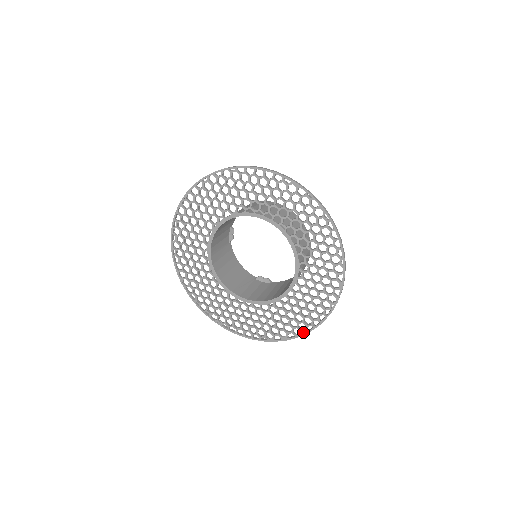
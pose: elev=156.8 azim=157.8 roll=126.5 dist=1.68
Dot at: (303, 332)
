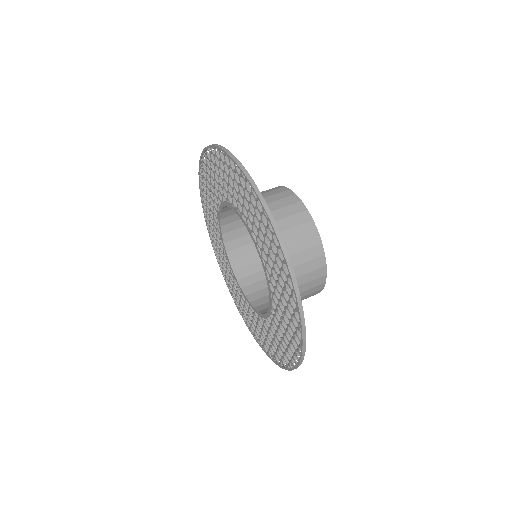
Dot at: occluded
